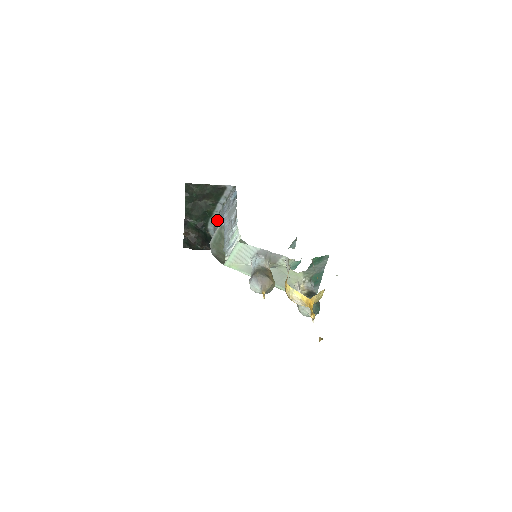
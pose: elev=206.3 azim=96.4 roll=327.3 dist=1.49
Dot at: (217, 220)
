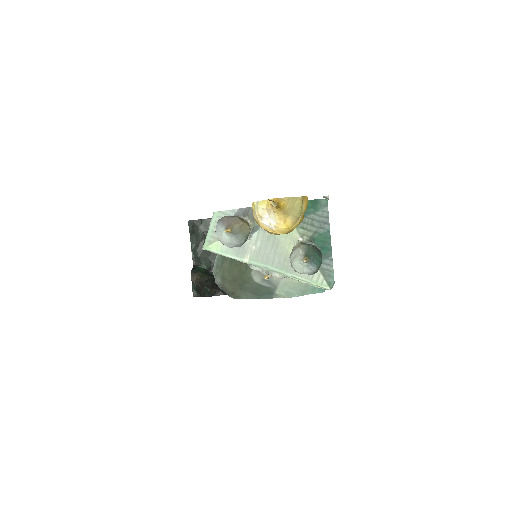
Dot at: occluded
